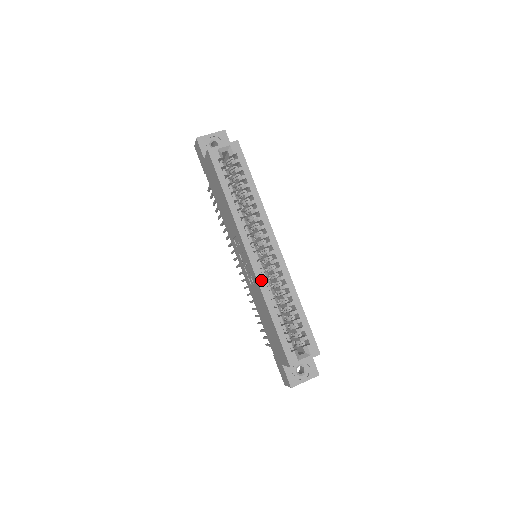
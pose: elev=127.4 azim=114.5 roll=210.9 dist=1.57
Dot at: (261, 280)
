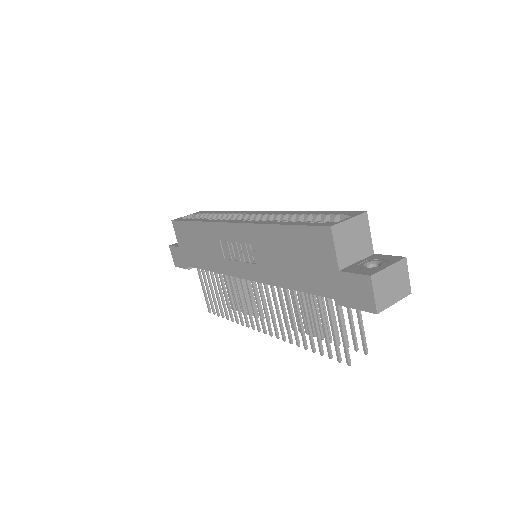
Dot at: (252, 222)
